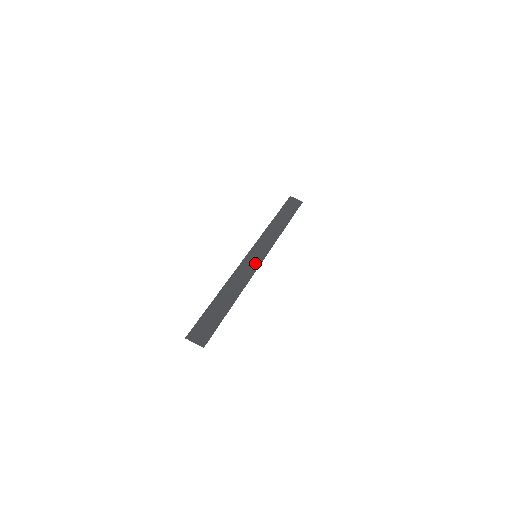
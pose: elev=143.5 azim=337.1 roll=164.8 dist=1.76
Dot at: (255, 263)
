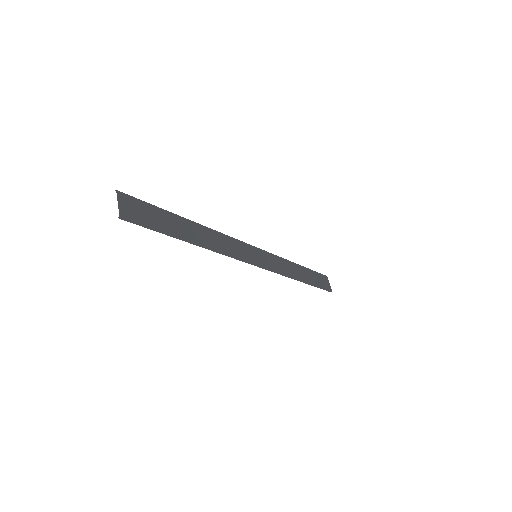
Dot at: (249, 257)
